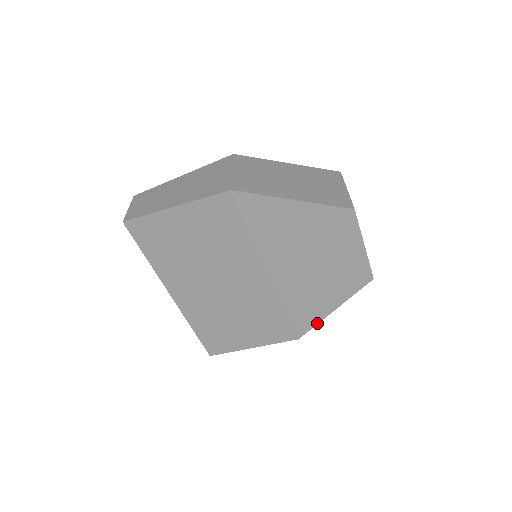
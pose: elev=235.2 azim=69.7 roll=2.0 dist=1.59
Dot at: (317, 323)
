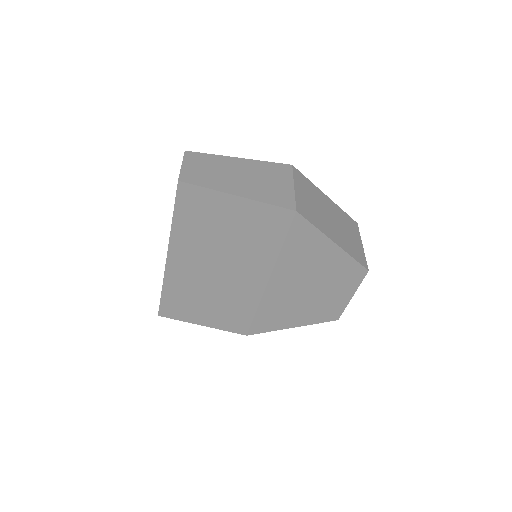
Dot at: occluded
